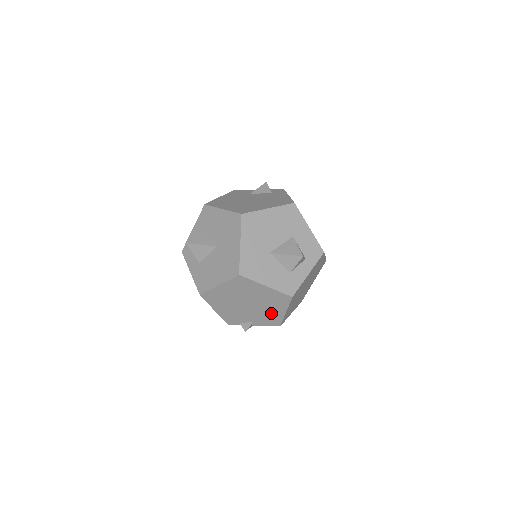
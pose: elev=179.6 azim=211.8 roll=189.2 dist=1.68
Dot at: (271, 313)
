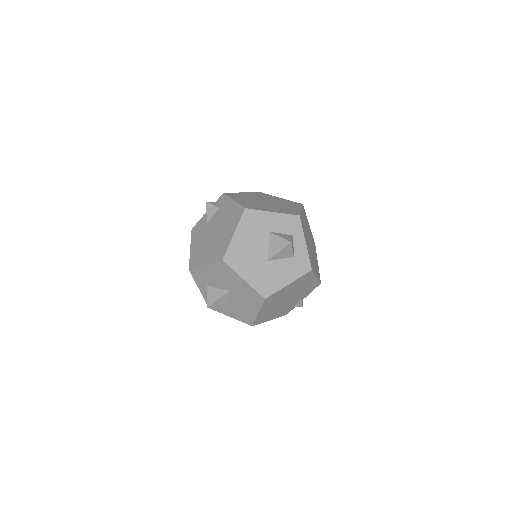
Dot at: (307, 286)
